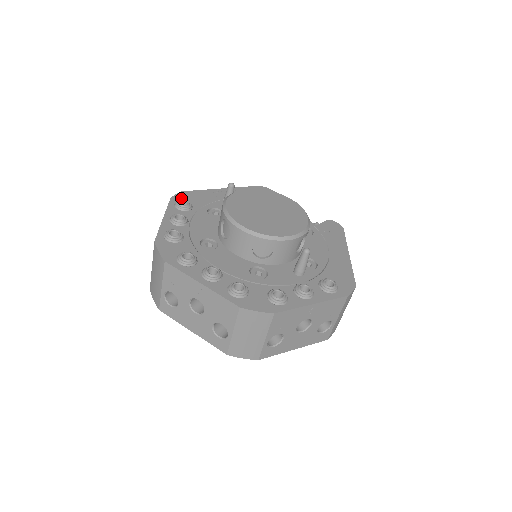
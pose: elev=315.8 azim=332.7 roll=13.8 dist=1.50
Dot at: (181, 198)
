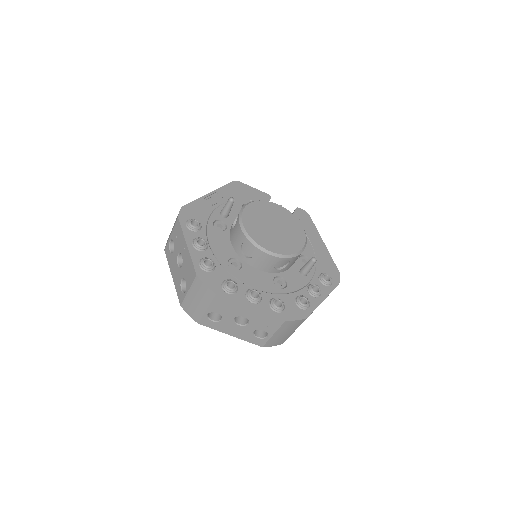
Dot at: (186, 216)
